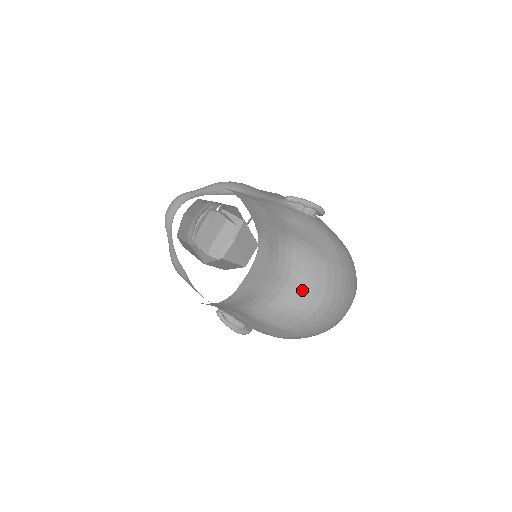
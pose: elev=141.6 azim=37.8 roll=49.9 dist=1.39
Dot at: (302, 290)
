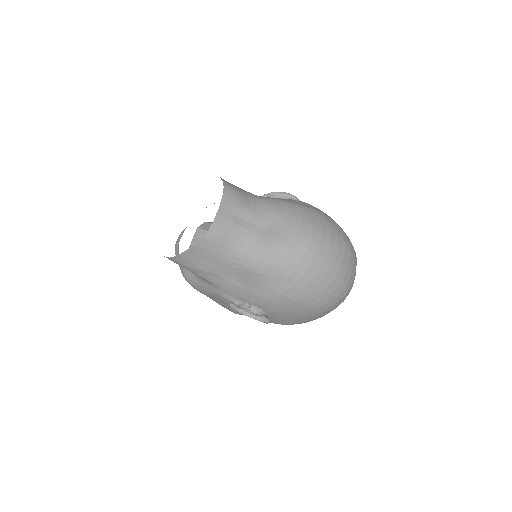
Dot at: (280, 224)
